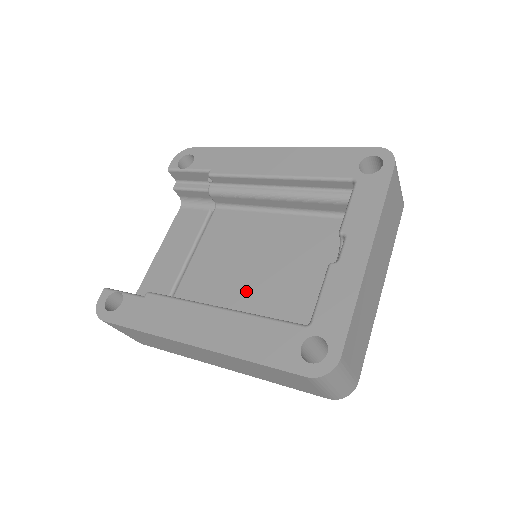
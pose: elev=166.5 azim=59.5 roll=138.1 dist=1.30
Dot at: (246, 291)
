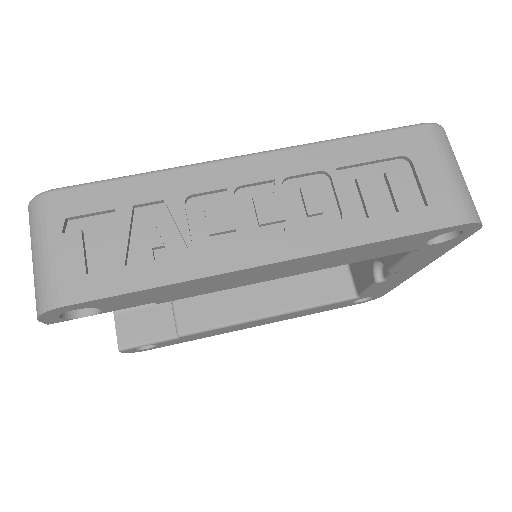
Dot at: occluded
